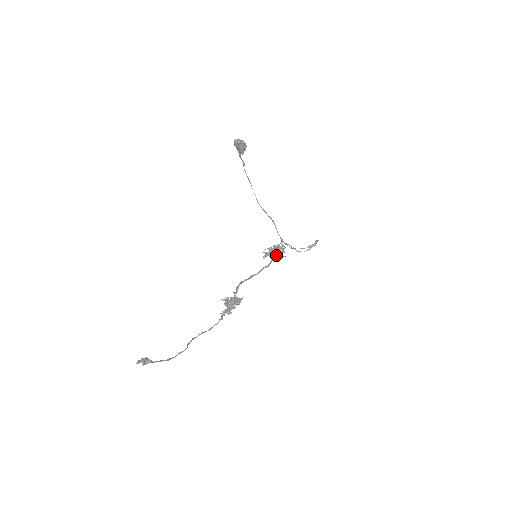
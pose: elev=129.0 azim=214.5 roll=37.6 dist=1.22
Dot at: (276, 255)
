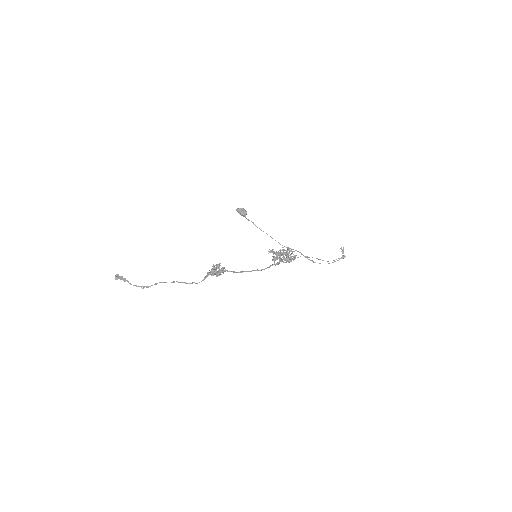
Dot at: (280, 255)
